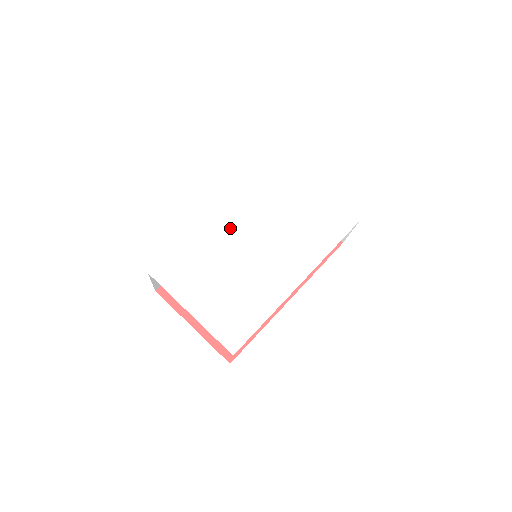
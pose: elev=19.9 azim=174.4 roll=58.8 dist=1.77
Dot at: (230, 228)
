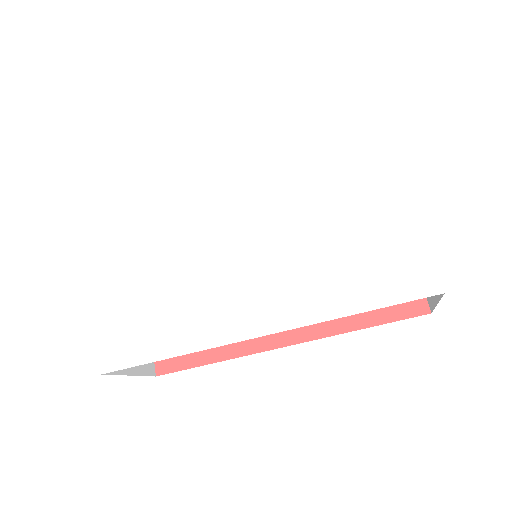
Dot at: (219, 194)
